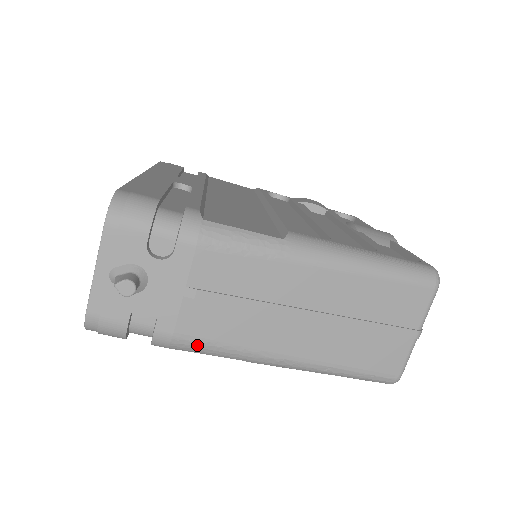
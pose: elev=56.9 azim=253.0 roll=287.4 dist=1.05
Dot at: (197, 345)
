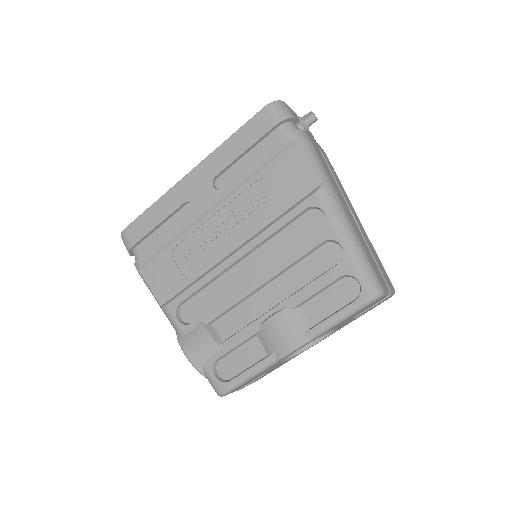
Dot at: (315, 152)
